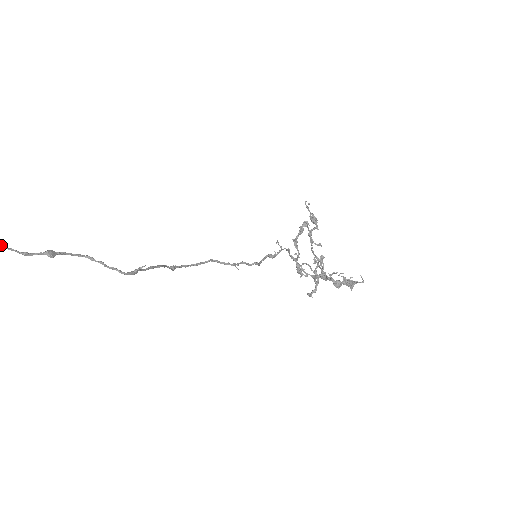
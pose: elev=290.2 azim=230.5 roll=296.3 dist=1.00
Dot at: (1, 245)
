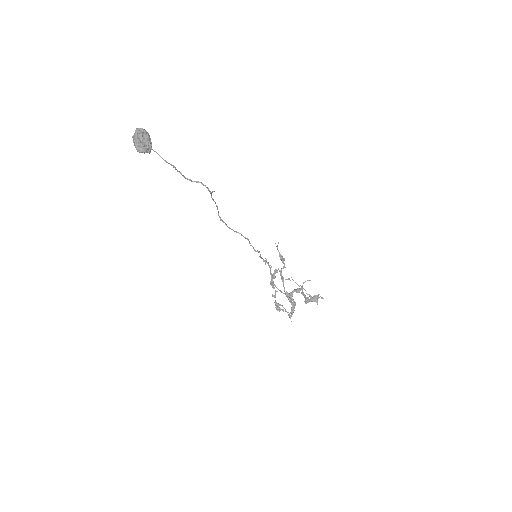
Dot at: (156, 152)
